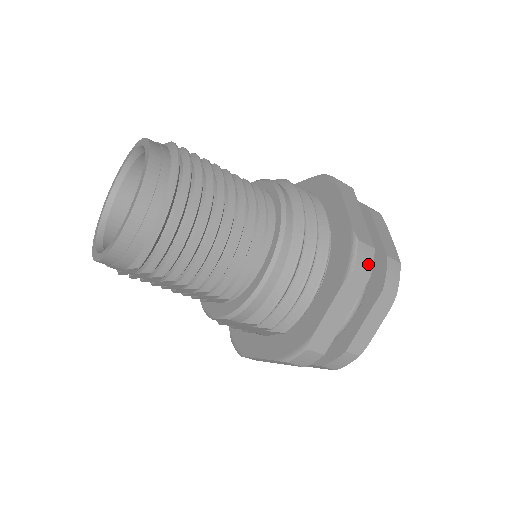
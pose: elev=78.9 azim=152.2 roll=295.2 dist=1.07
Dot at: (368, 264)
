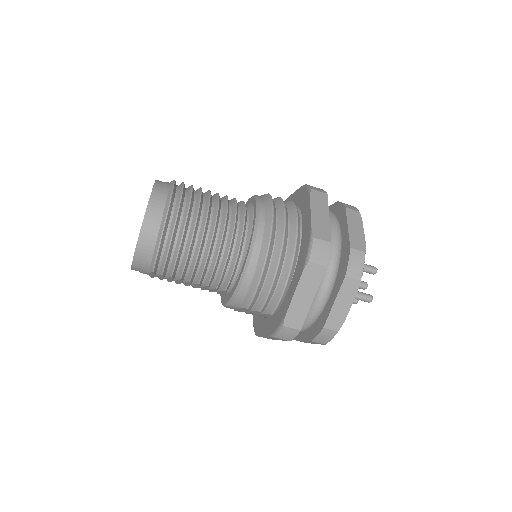
Dot at: (324, 256)
